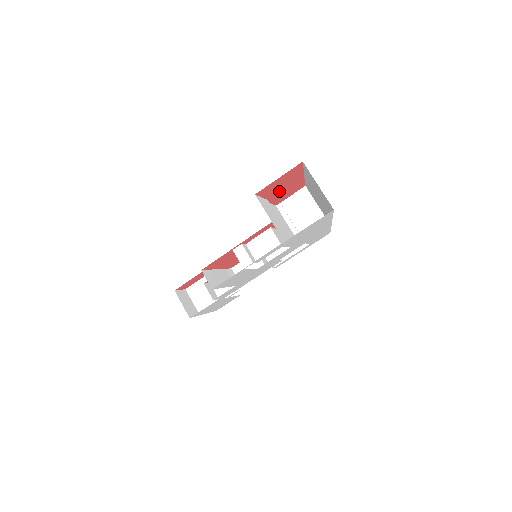
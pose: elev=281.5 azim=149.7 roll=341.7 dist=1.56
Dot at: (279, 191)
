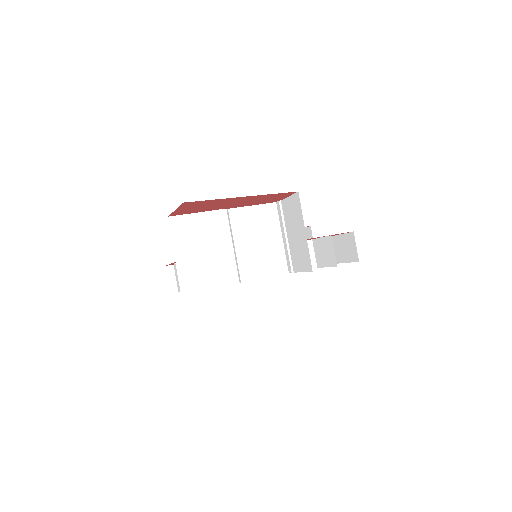
Dot at: (231, 204)
